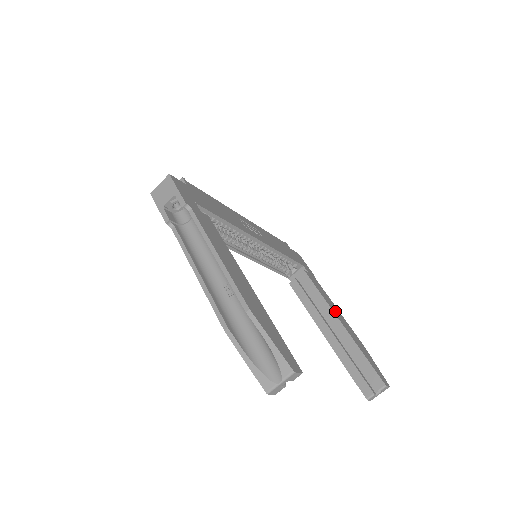
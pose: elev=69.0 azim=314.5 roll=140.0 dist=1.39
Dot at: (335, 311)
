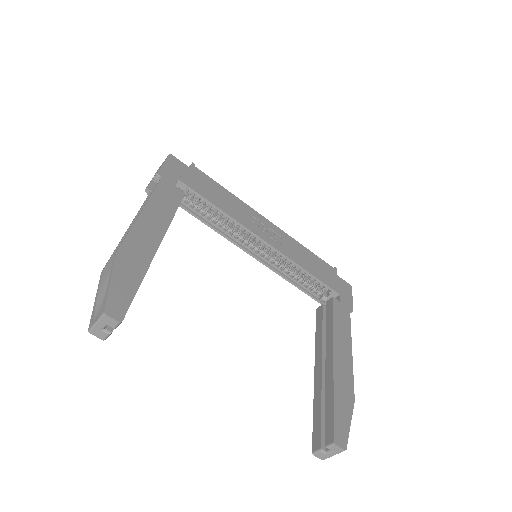
Dot at: (339, 347)
